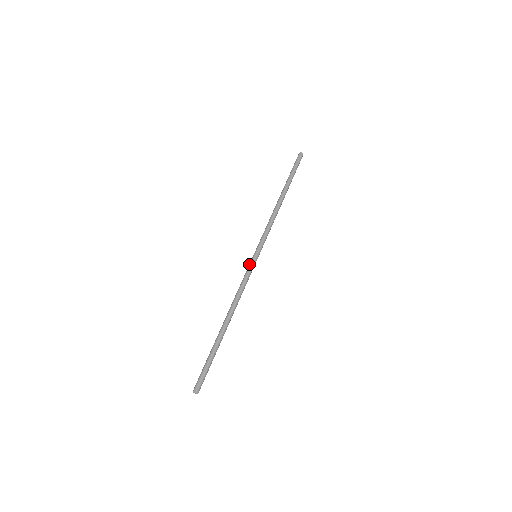
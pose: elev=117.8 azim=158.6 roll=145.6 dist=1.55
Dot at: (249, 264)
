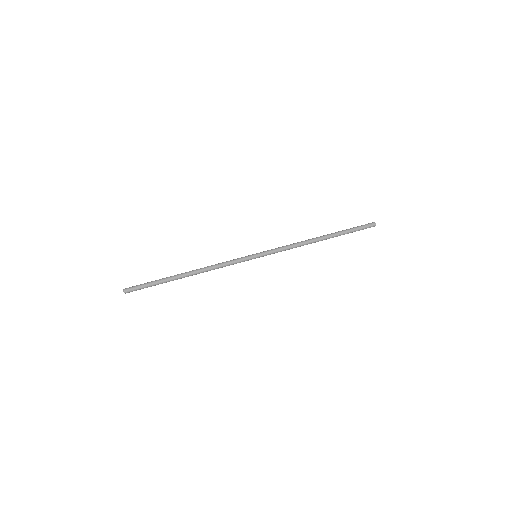
Dot at: (245, 256)
